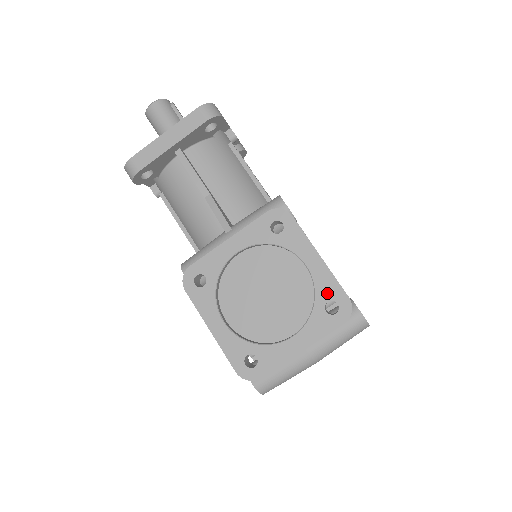
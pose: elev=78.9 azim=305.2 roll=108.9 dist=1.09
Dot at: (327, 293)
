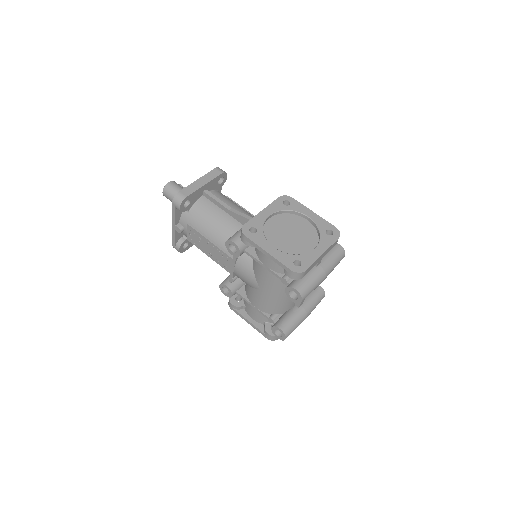
Dot at: (324, 227)
